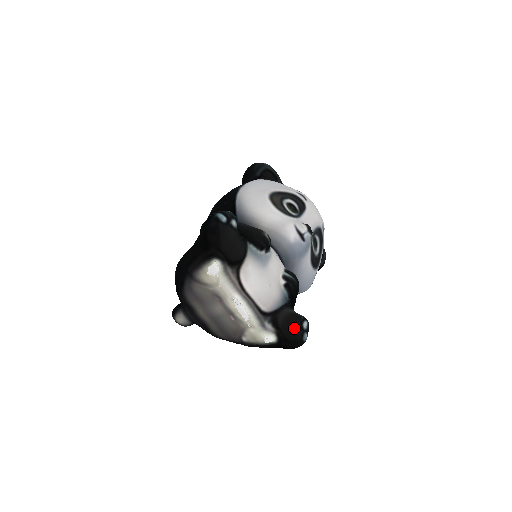
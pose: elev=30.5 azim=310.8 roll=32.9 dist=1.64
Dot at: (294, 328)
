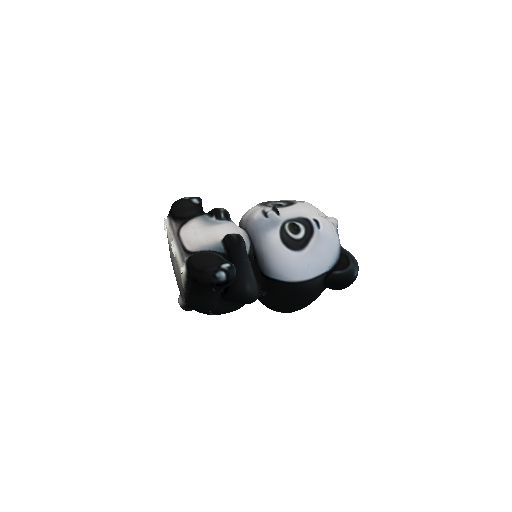
Dot at: (209, 264)
